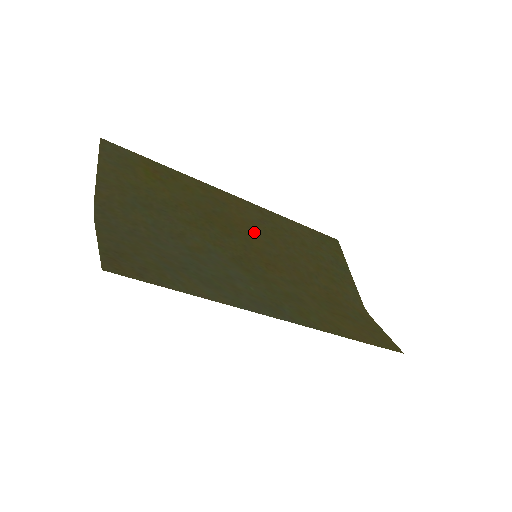
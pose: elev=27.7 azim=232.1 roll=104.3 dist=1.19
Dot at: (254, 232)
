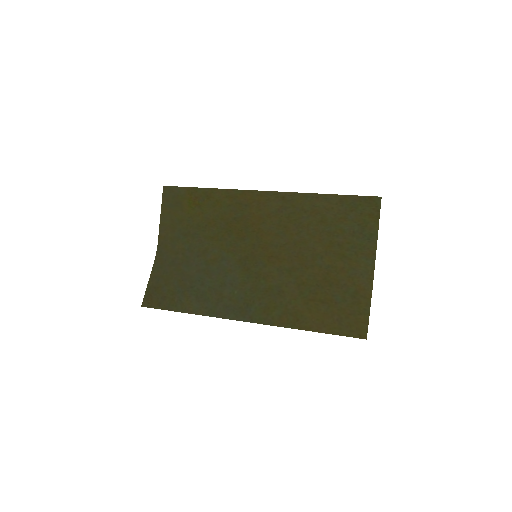
Dot at: (268, 226)
